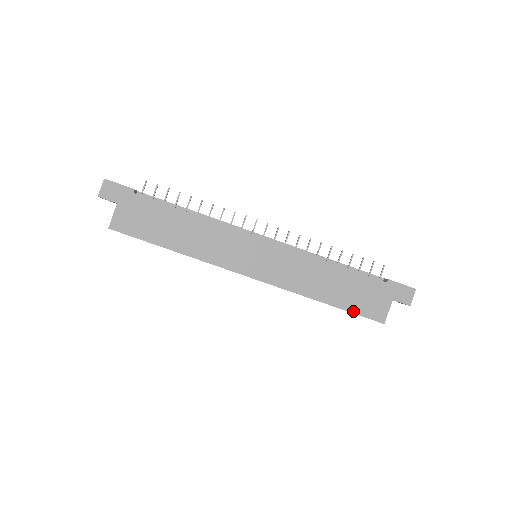
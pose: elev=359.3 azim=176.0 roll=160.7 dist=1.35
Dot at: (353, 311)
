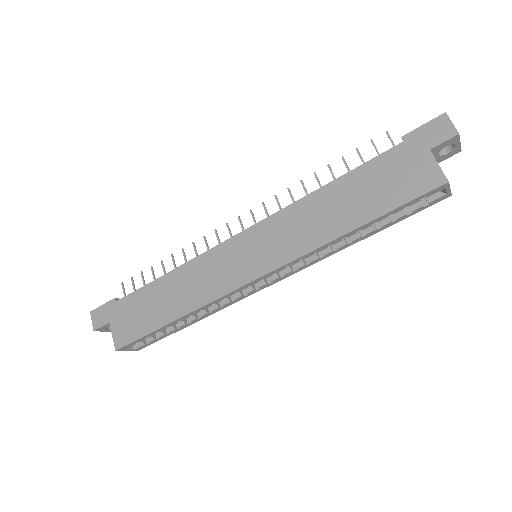
Dot at: (395, 206)
